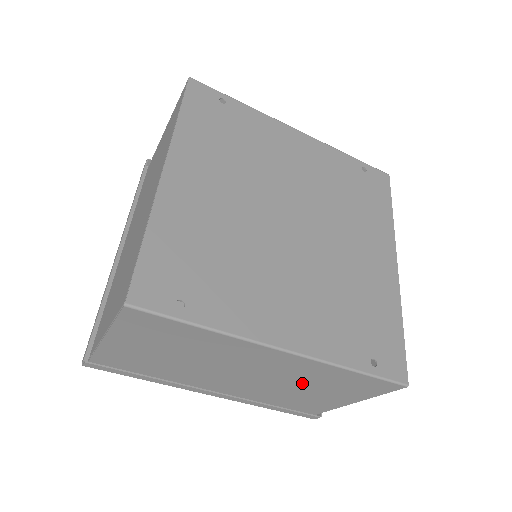
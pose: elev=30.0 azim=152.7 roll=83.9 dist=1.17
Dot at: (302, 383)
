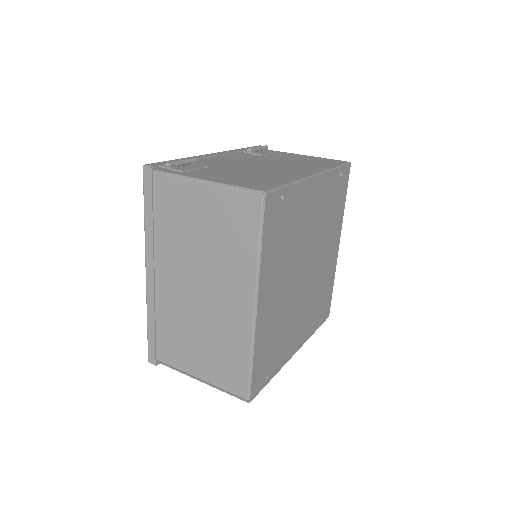
Dot at: occluded
